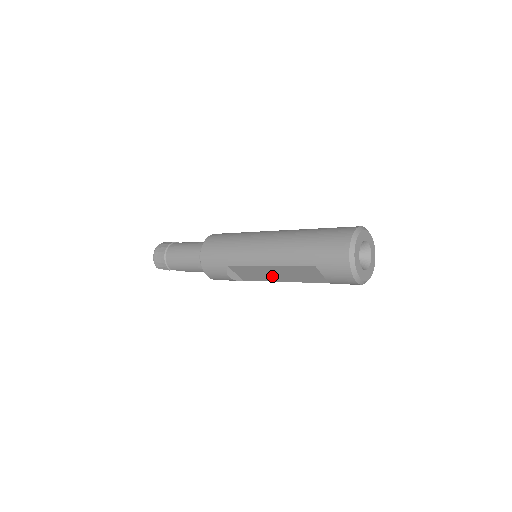
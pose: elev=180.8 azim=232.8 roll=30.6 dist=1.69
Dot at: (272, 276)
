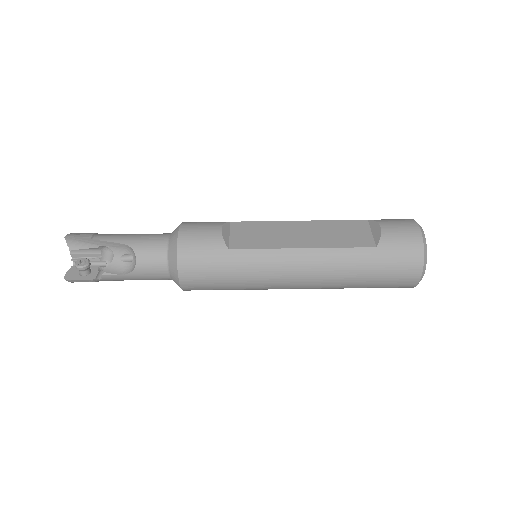
Dot at: (290, 238)
